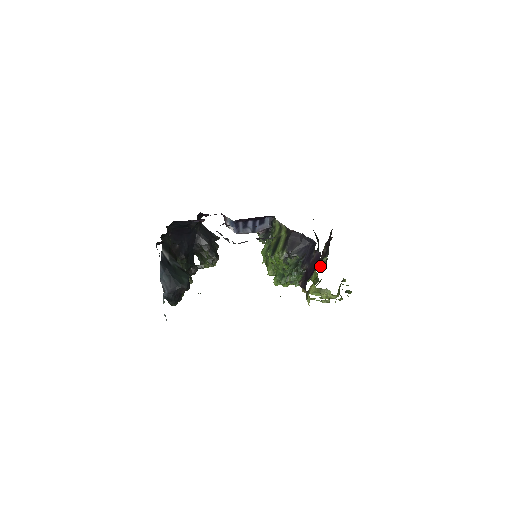
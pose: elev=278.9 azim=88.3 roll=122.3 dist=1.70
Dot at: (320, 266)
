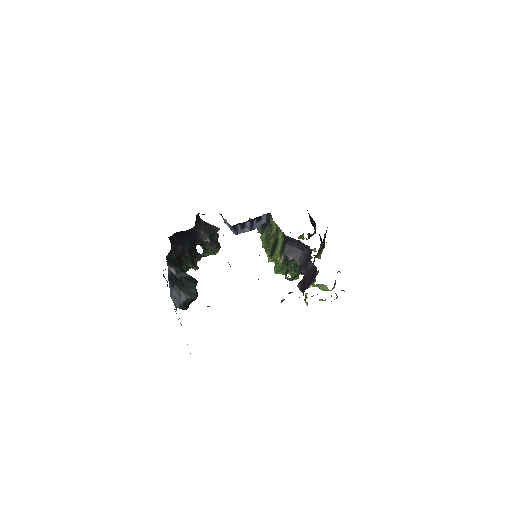
Dot at: (317, 256)
